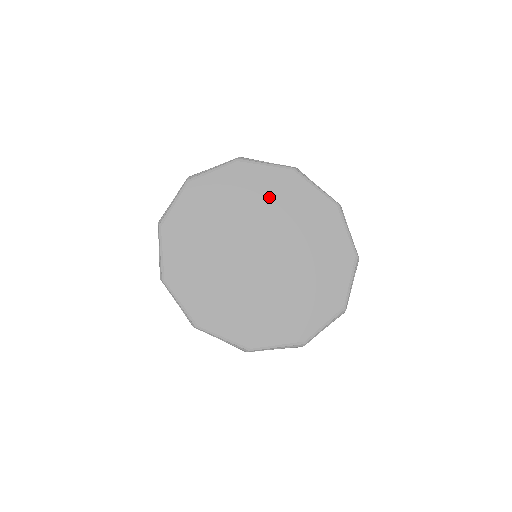
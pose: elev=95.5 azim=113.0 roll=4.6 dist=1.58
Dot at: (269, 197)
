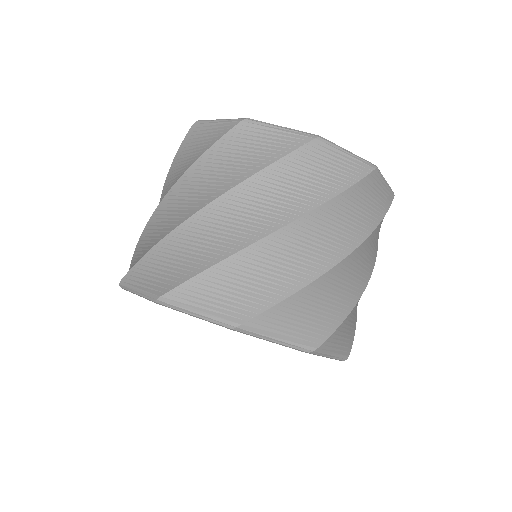
Dot at: occluded
